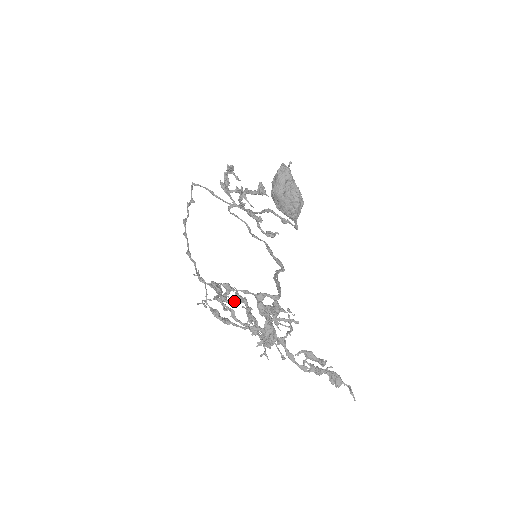
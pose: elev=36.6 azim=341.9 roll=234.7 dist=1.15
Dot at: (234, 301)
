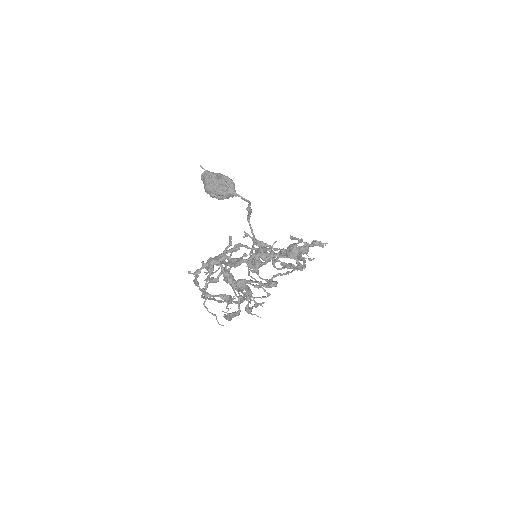
Dot at: (248, 300)
